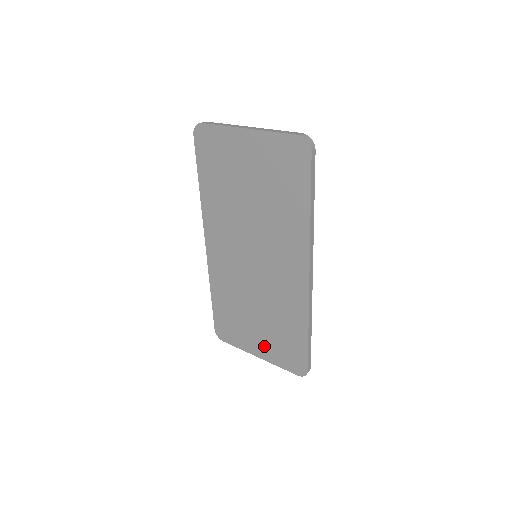
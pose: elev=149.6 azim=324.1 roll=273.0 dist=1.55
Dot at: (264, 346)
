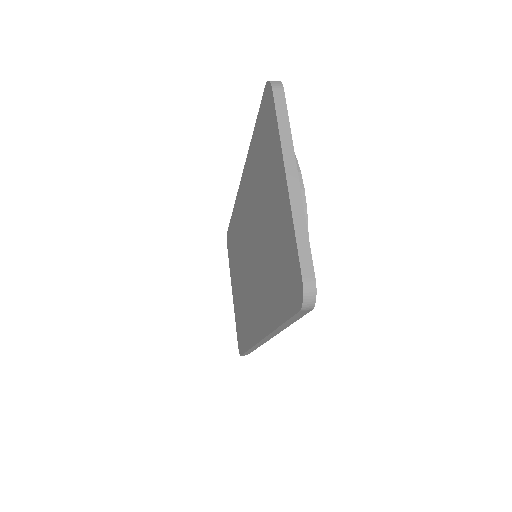
Dot at: (235, 298)
